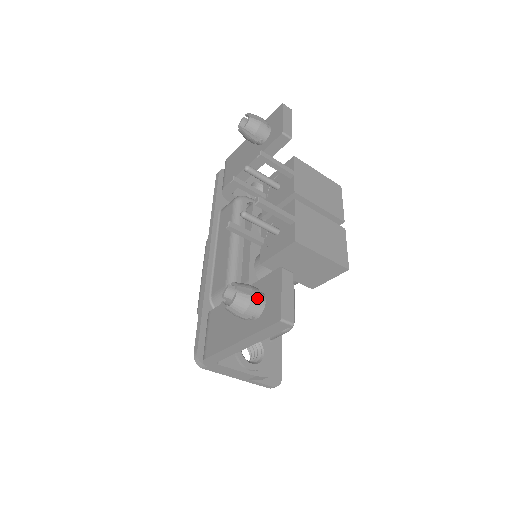
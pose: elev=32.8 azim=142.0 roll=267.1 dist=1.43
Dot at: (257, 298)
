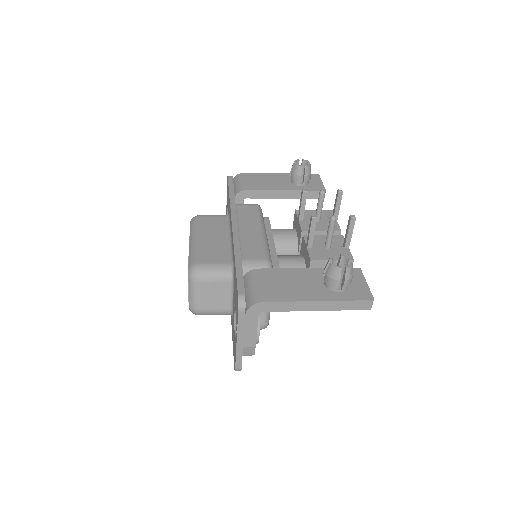
Dot at: (352, 277)
